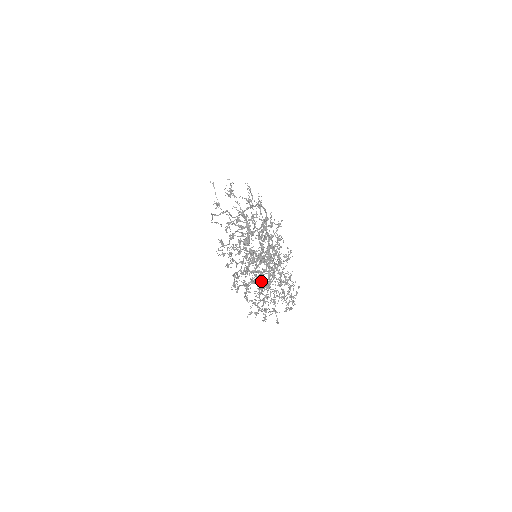
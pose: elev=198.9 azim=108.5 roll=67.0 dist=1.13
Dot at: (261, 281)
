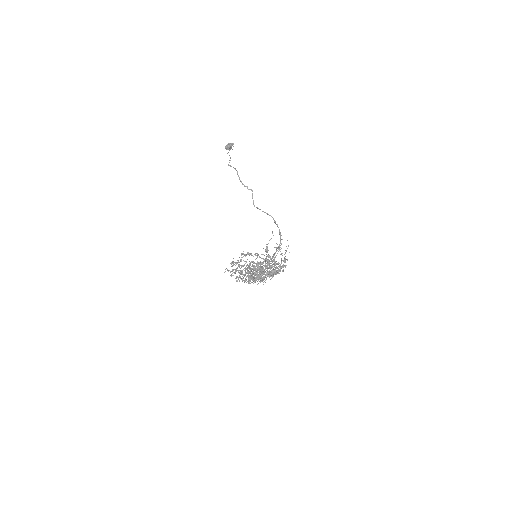
Dot at: occluded
